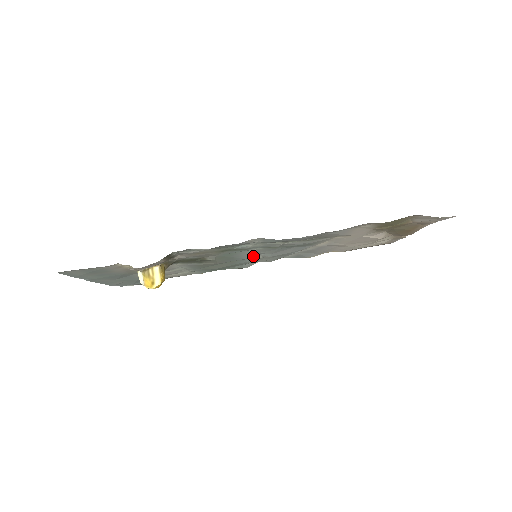
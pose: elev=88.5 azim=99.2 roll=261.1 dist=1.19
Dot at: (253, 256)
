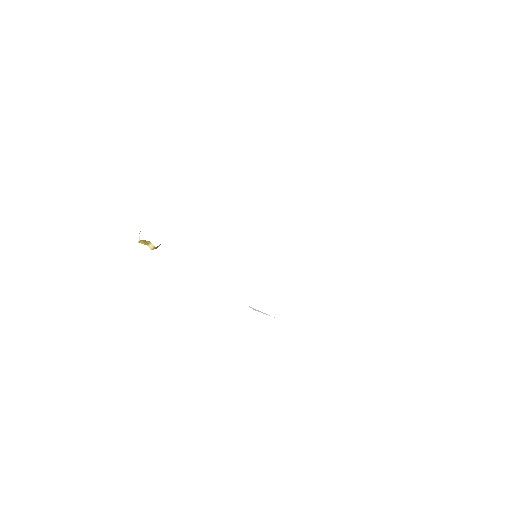
Dot at: occluded
